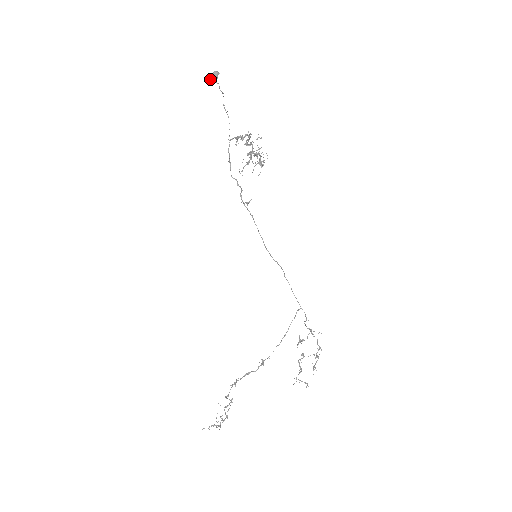
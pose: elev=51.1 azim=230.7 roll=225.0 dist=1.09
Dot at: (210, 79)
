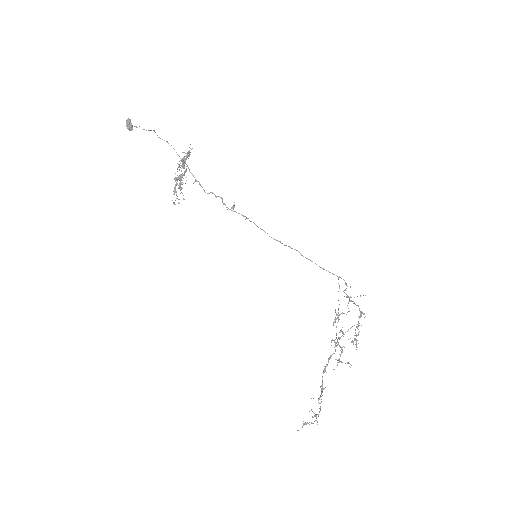
Dot at: occluded
